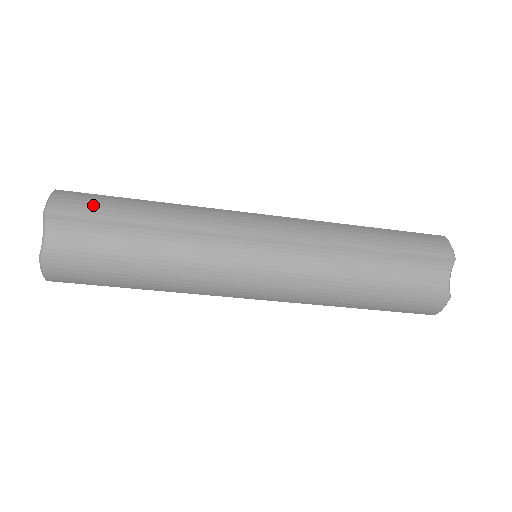
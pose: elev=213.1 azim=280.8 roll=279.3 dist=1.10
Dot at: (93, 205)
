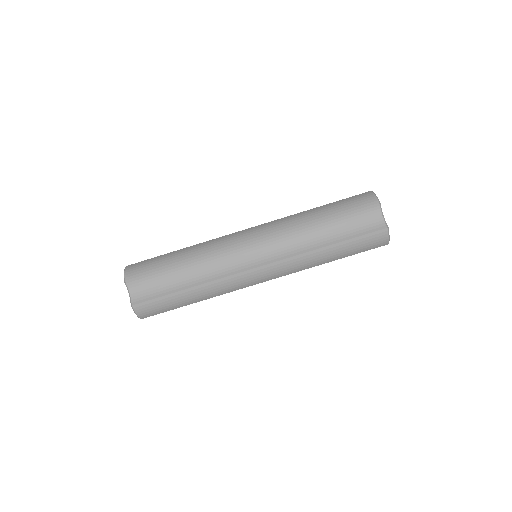
Dot at: occluded
